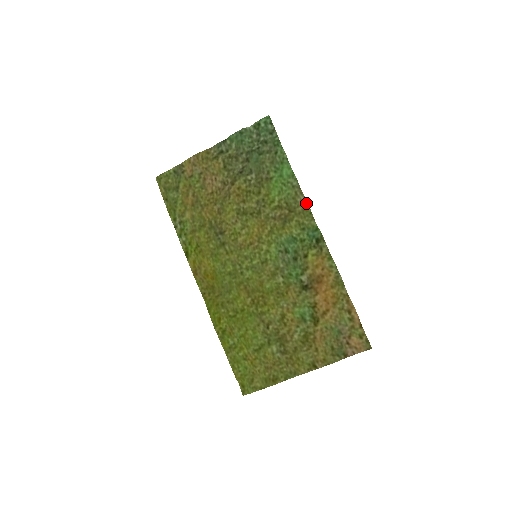
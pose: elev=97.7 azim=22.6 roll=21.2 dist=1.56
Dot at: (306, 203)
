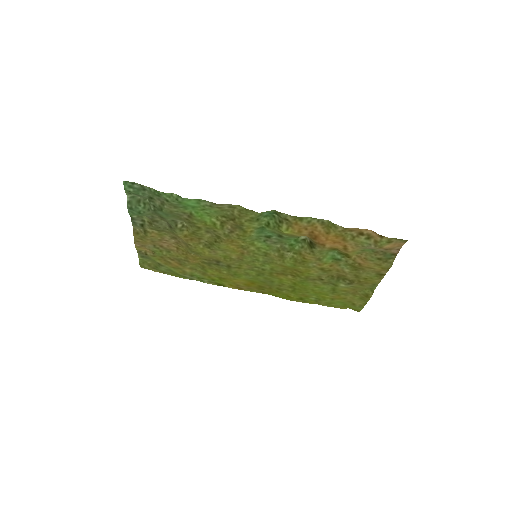
Dot at: (234, 206)
